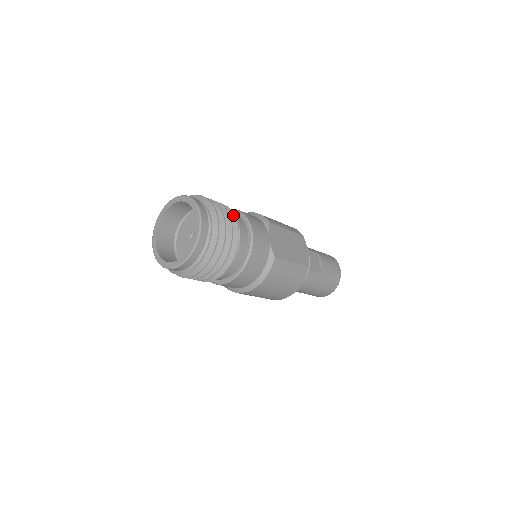
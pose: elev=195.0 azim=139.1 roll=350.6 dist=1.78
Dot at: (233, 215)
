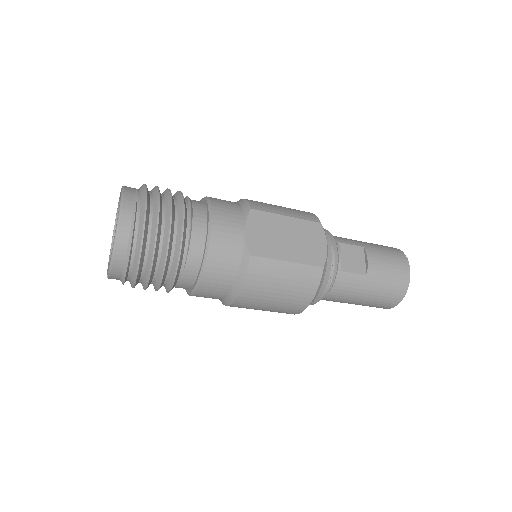
Dot at: (182, 204)
